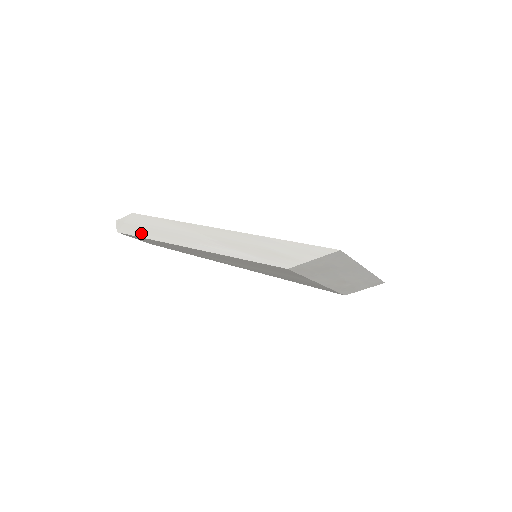
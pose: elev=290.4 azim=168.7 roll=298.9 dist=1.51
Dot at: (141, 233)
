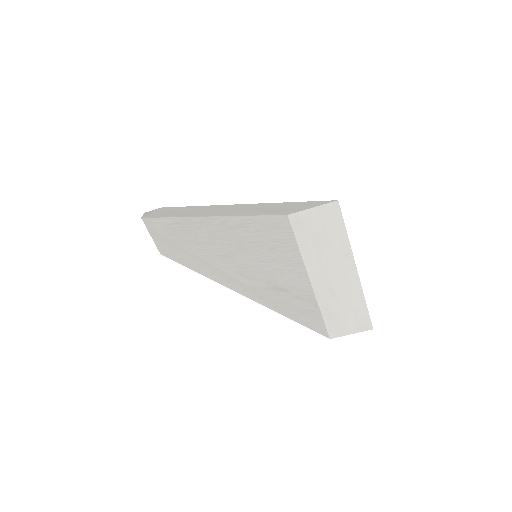
Dot at: (163, 215)
